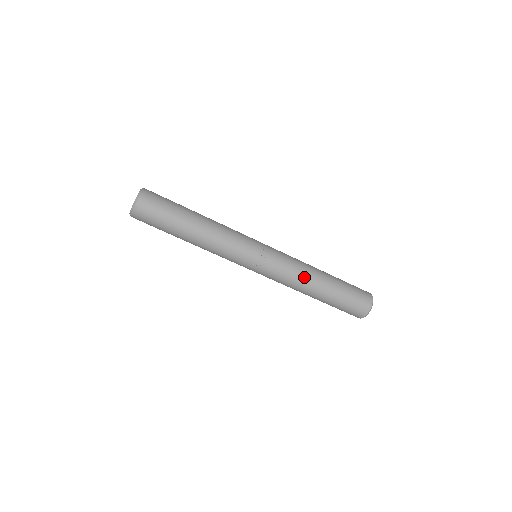
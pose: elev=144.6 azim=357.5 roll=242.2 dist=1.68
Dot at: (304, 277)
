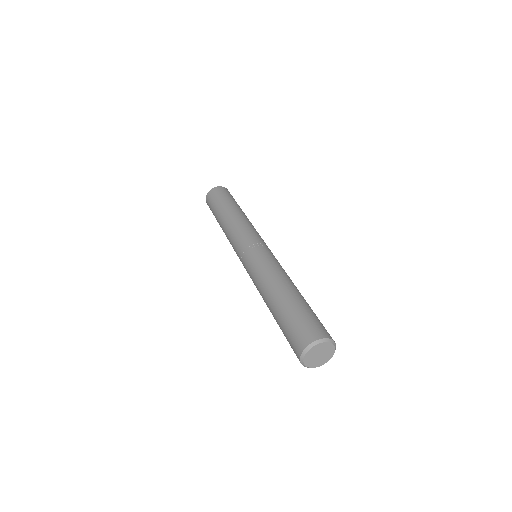
Dot at: (270, 276)
